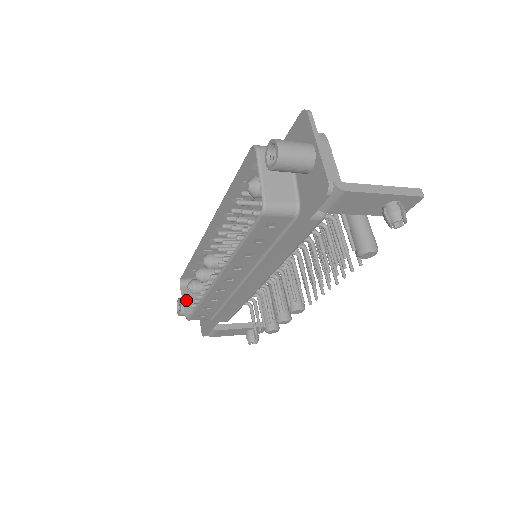
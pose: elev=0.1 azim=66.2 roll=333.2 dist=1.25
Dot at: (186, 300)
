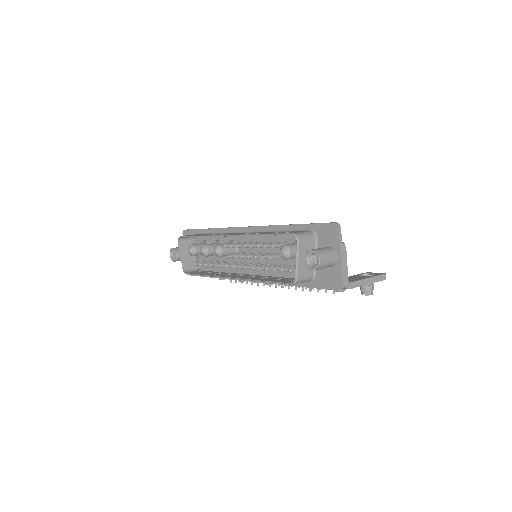
Dot at: (183, 255)
